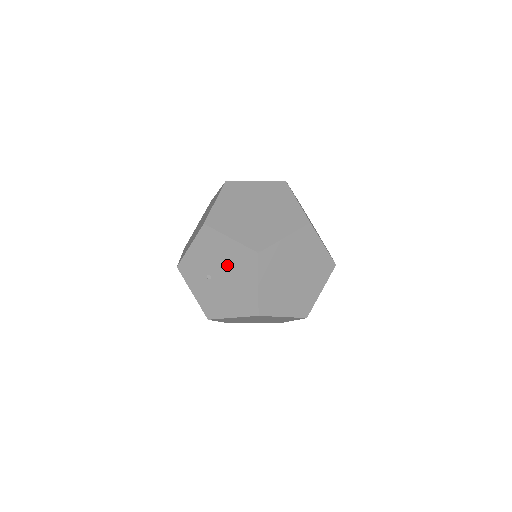
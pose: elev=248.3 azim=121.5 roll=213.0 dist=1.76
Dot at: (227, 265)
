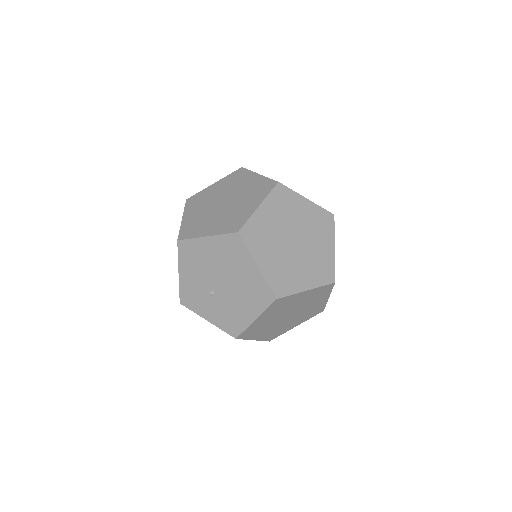
Dot at: (219, 267)
